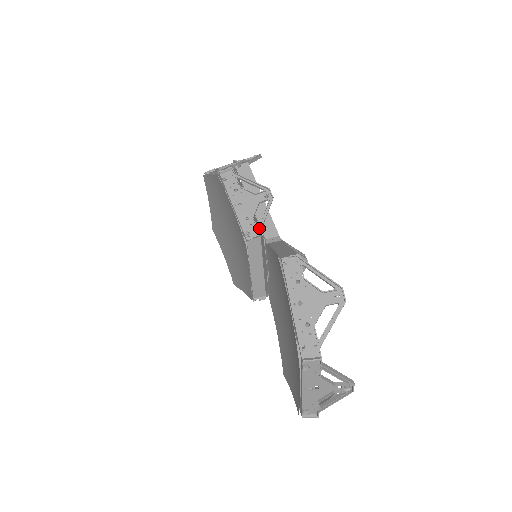
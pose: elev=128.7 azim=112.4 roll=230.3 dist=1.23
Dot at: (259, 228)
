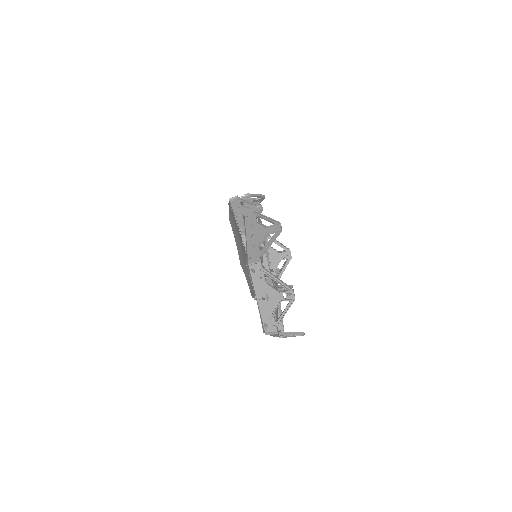
Dot at: occluded
